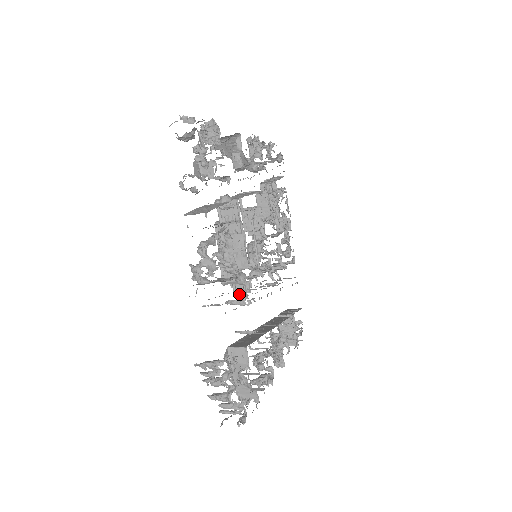
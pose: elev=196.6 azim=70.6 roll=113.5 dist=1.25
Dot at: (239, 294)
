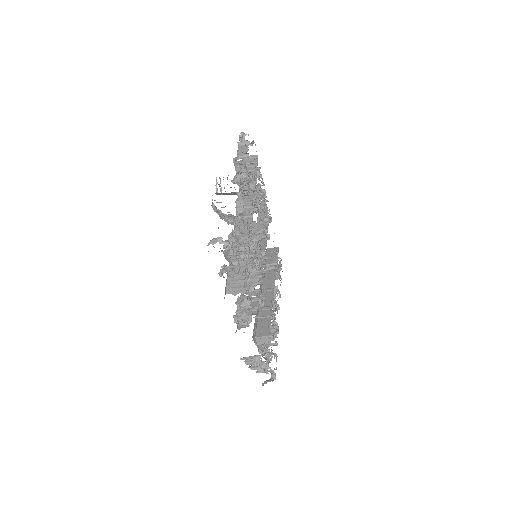
Dot at: occluded
